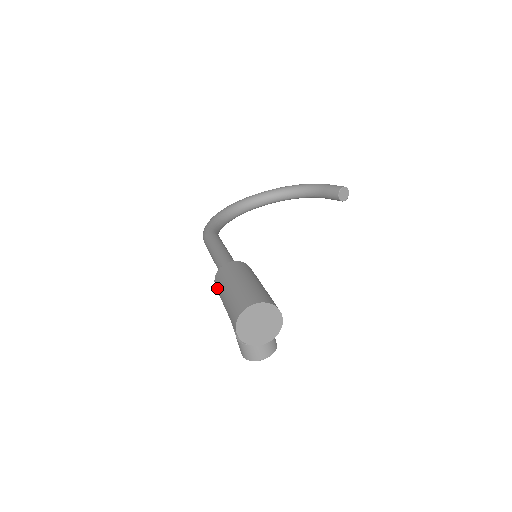
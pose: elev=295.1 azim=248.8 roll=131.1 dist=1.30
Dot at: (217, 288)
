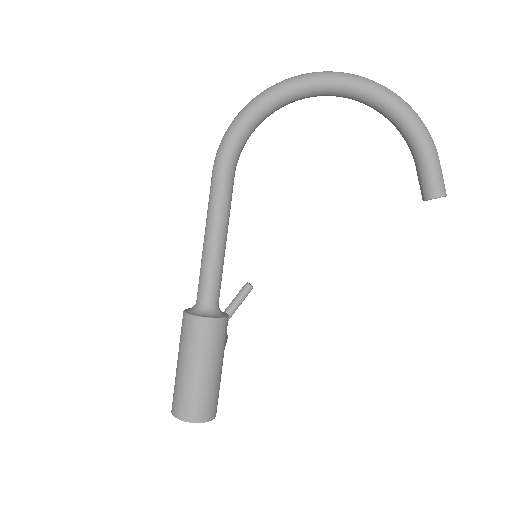
Dot at: (181, 328)
